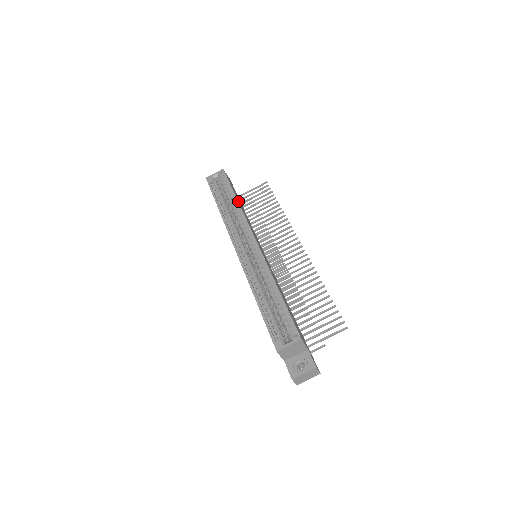
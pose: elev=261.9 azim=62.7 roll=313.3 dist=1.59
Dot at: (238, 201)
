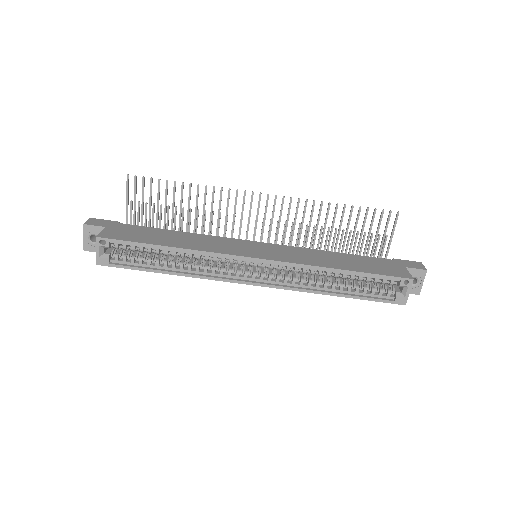
Dot at: (173, 246)
